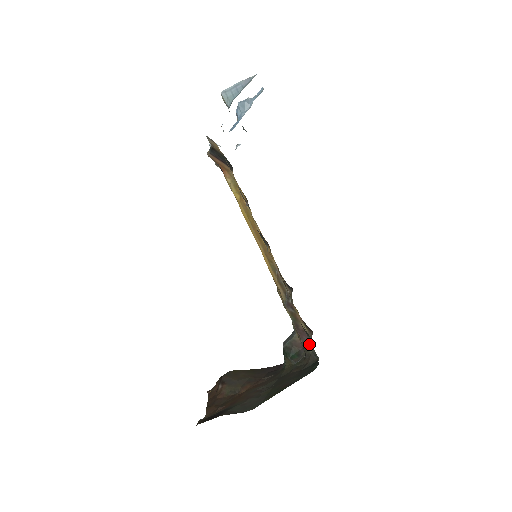
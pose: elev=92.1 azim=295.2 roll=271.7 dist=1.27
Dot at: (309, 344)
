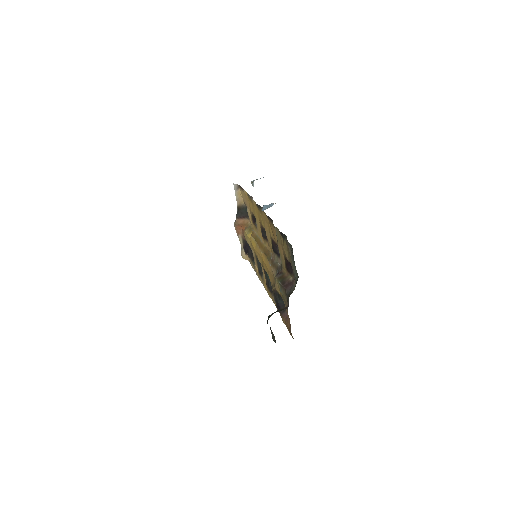
Dot at: (293, 287)
